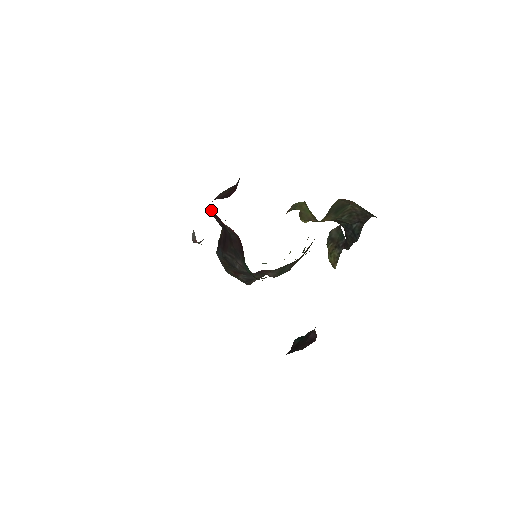
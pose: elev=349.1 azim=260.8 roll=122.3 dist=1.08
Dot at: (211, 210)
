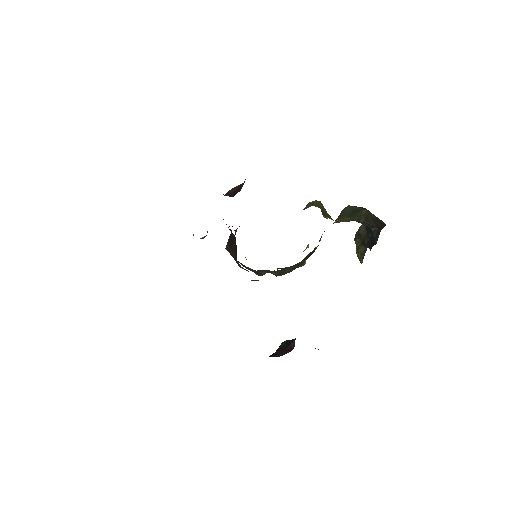
Dot at: occluded
